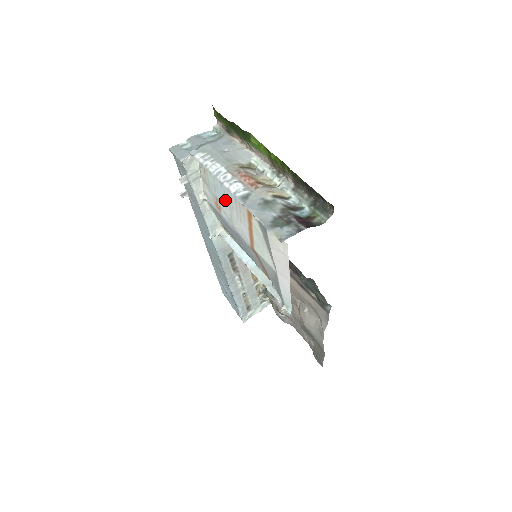
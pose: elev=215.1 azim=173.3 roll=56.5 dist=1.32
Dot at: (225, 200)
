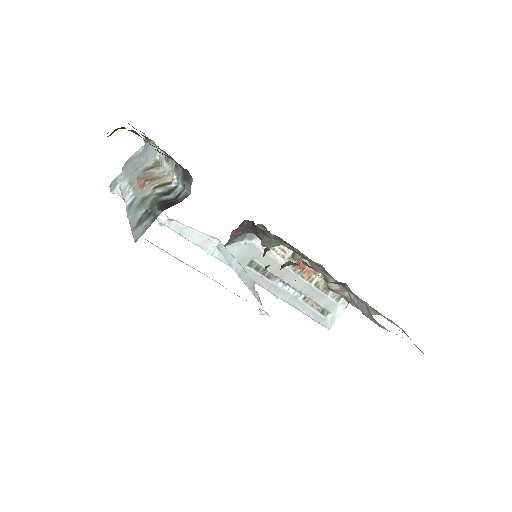
Dot at: occluded
